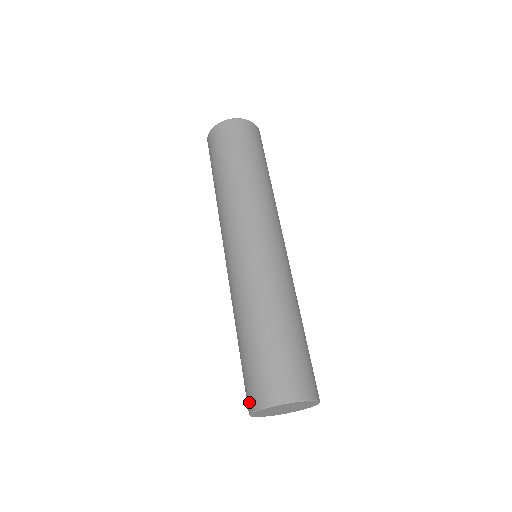
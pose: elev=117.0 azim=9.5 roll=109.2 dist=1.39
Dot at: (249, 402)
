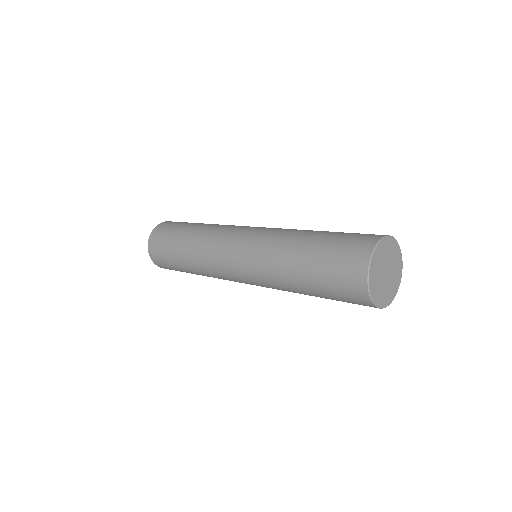
Dot at: (358, 288)
